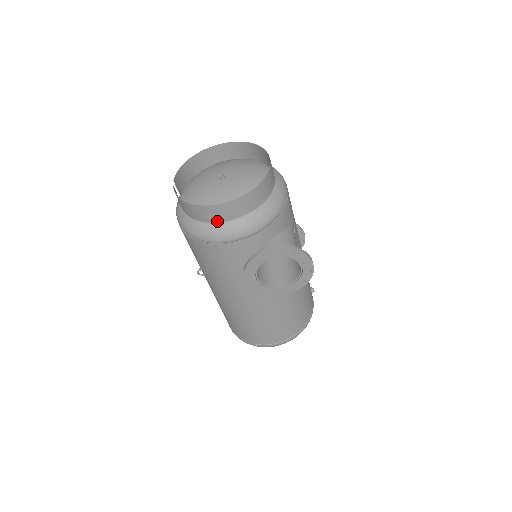
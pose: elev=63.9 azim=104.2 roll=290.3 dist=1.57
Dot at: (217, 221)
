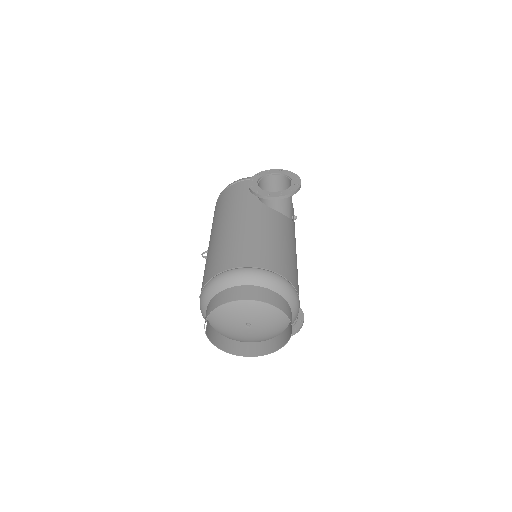
Dot at: (242, 343)
